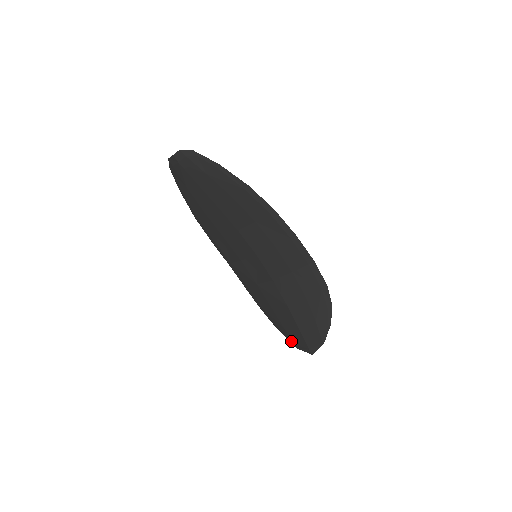
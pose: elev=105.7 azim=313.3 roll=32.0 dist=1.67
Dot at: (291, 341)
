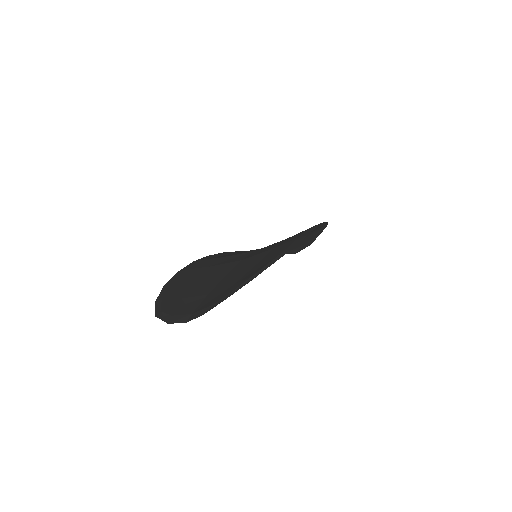
Dot at: occluded
